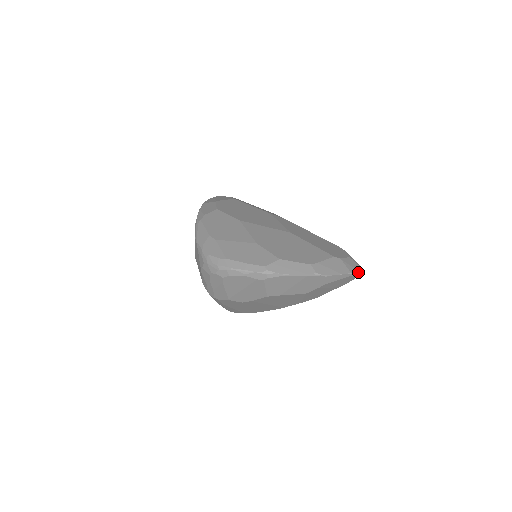
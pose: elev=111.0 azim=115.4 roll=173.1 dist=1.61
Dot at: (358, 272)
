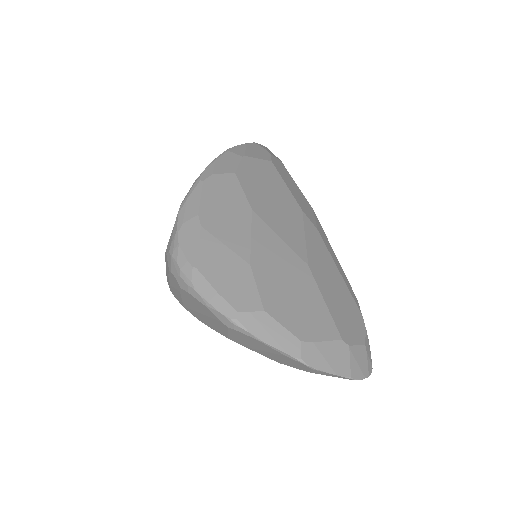
Dot at: (362, 378)
